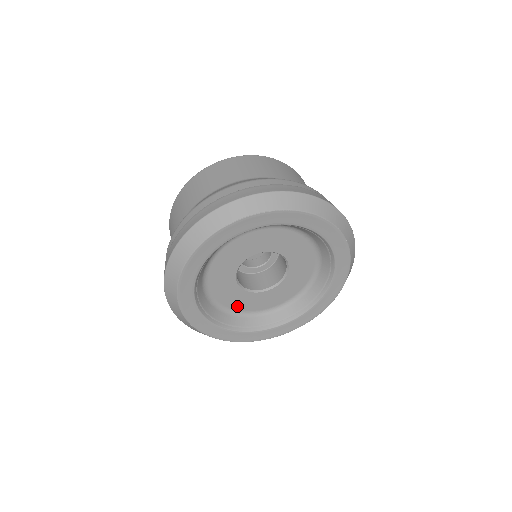
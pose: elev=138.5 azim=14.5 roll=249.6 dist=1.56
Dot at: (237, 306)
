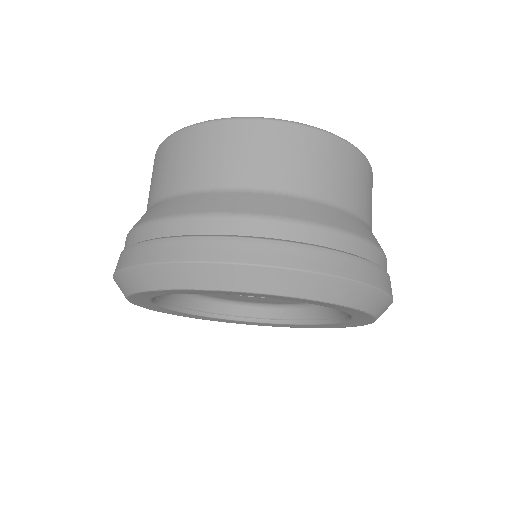
Dot at: (230, 298)
